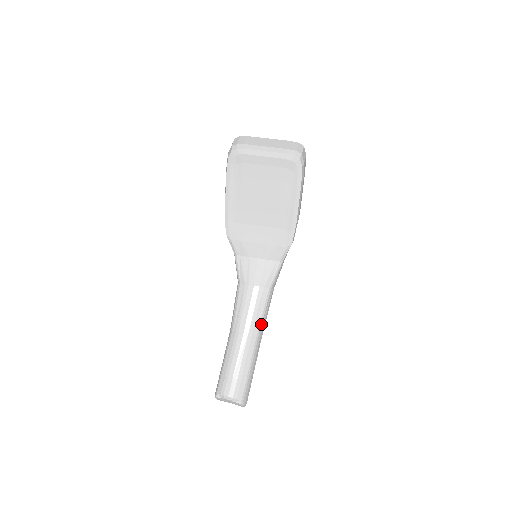
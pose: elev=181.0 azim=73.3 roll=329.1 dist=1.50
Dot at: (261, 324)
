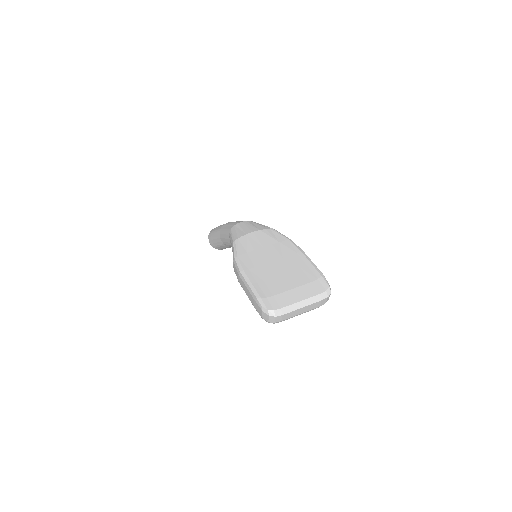
Dot at: occluded
